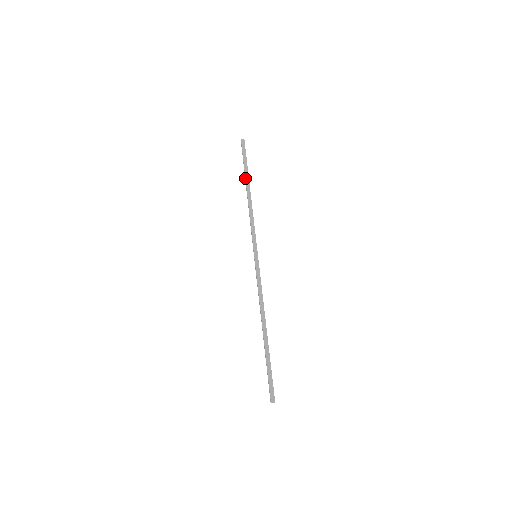
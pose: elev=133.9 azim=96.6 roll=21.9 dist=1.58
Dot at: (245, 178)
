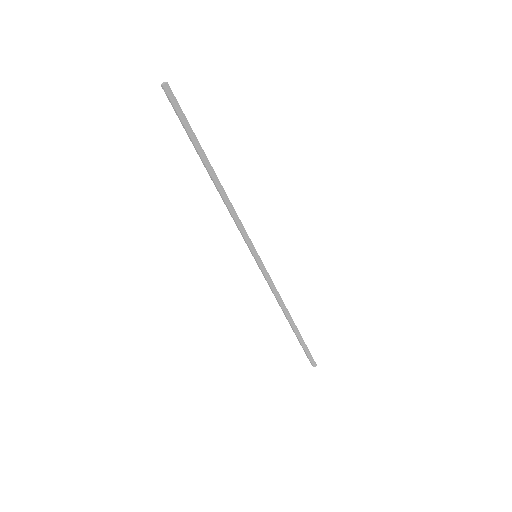
Dot at: (201, 158)
